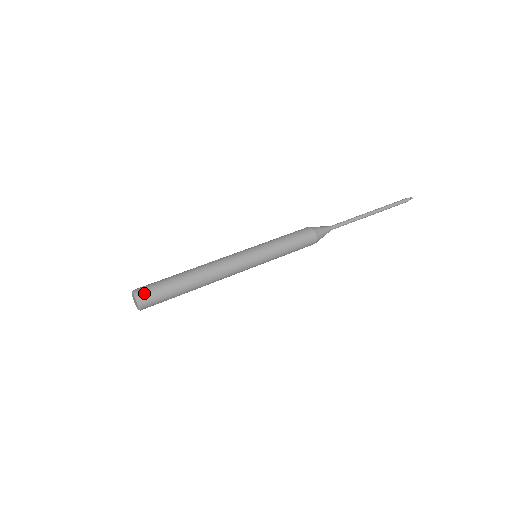
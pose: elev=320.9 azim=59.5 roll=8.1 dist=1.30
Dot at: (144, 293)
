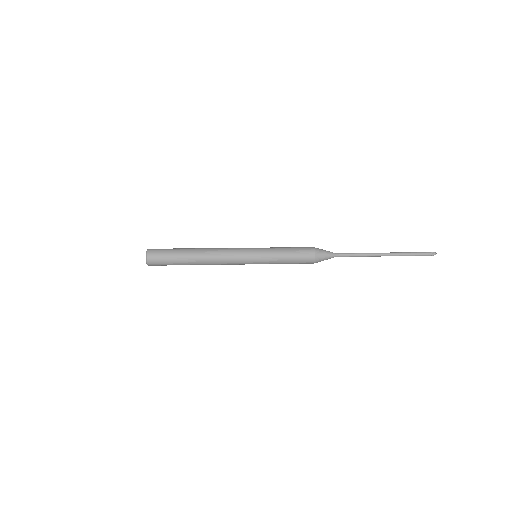
Dot at: (154, 249)
